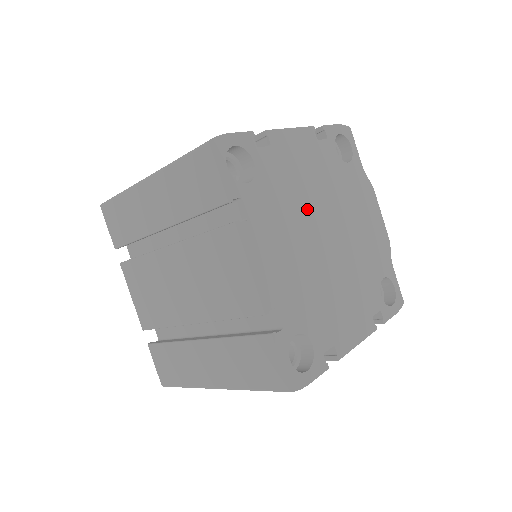
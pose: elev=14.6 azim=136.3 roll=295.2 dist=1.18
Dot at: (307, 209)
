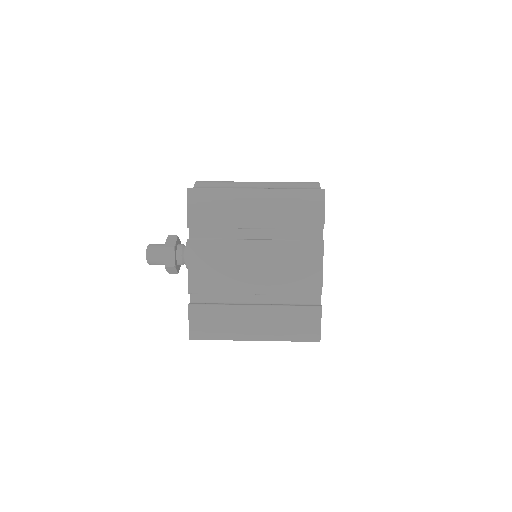
Dot at: occluded
